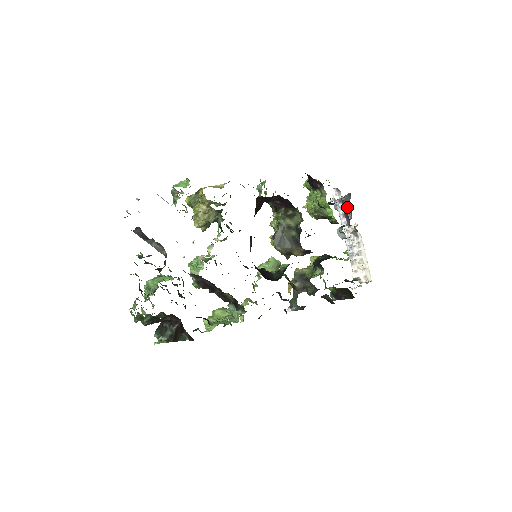
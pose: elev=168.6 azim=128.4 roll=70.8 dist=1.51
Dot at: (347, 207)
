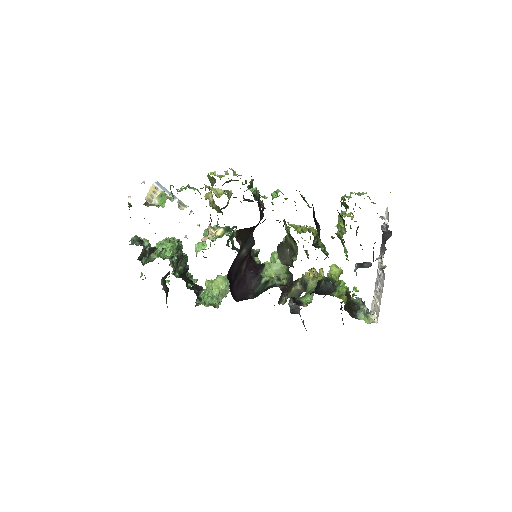
Dot at: (384, 242)
